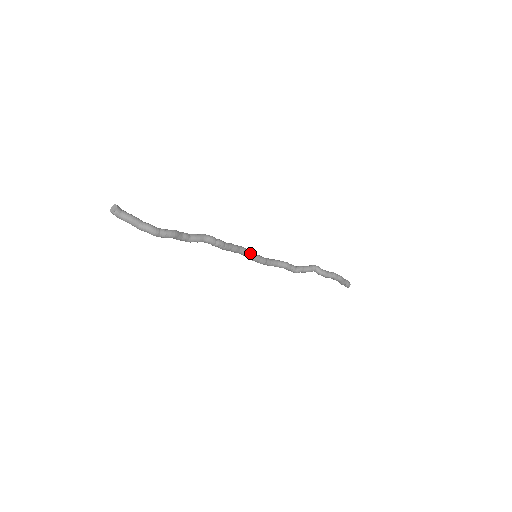
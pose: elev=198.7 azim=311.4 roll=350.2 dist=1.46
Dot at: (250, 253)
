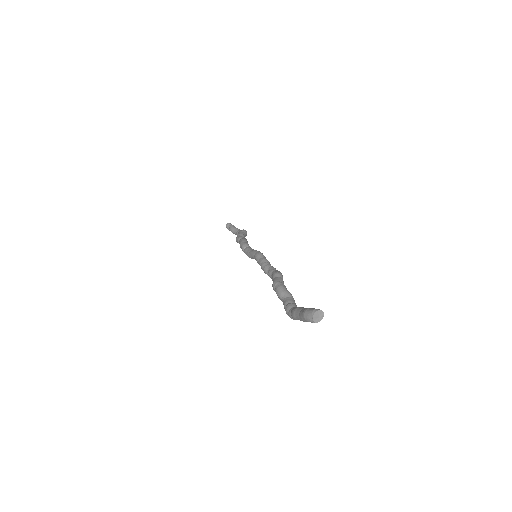
Dot at: occluded
